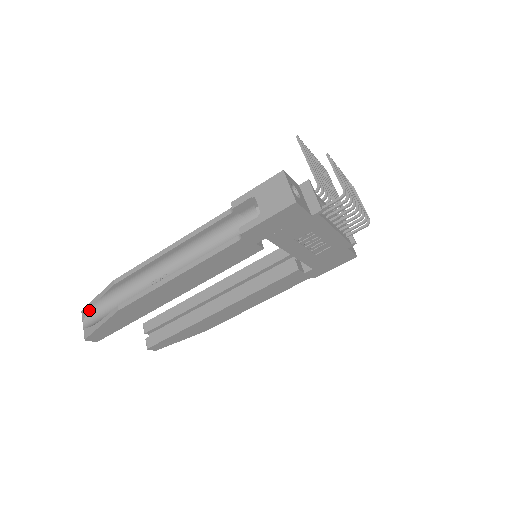
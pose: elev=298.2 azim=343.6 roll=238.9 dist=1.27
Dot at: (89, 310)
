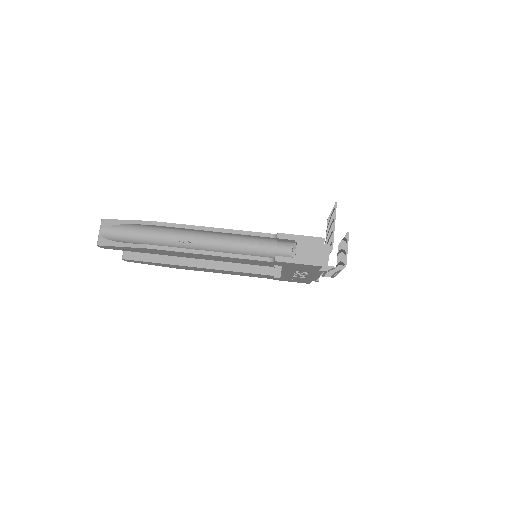
Dot at: (112, 225)
